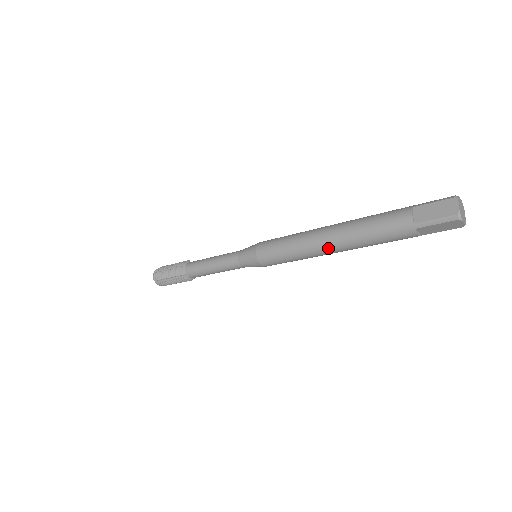
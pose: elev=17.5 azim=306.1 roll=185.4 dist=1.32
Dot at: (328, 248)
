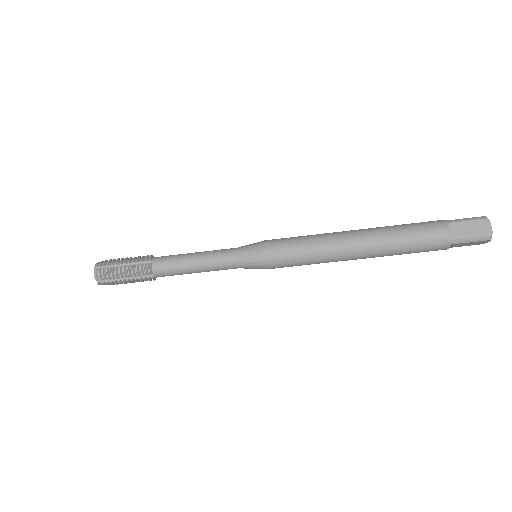
Dot at: (356, 256)
